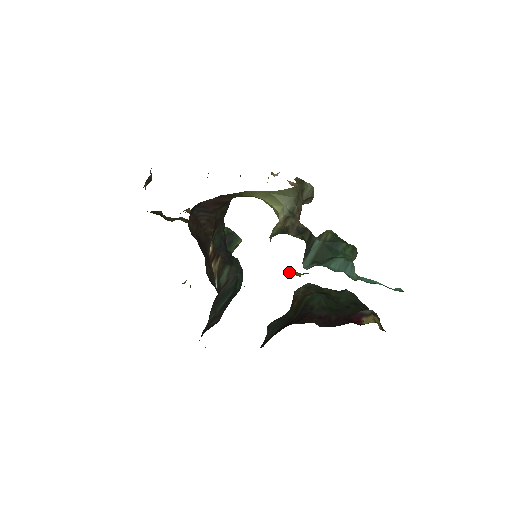
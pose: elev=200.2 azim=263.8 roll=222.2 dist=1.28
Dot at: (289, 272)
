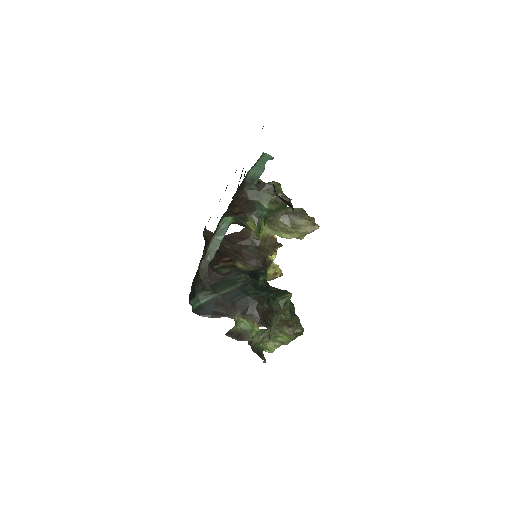
Dot at: (259, 239)
